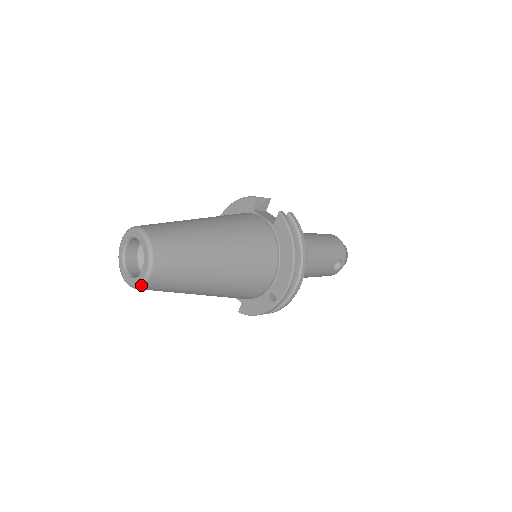
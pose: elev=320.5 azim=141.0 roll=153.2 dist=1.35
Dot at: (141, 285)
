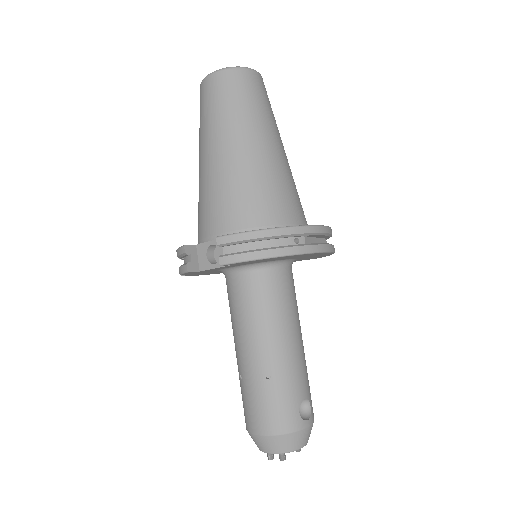
Dot at: (238, 67)
